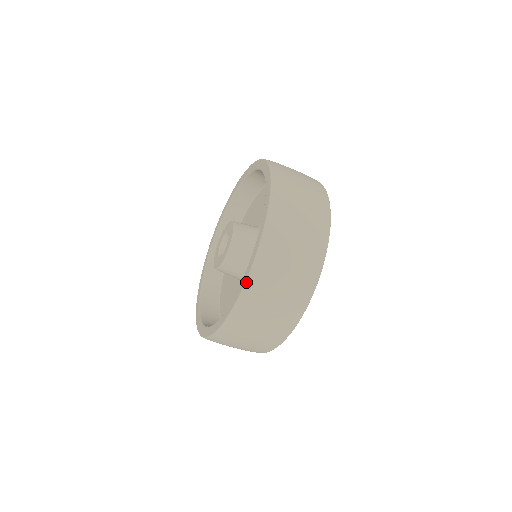
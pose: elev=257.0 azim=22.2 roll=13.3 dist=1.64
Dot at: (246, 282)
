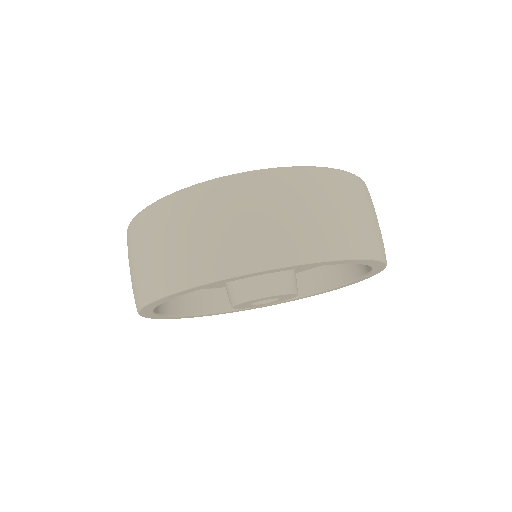
Dot at: (253, 170)
